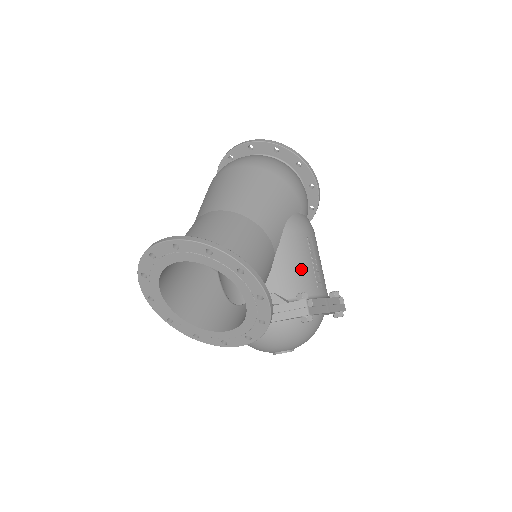
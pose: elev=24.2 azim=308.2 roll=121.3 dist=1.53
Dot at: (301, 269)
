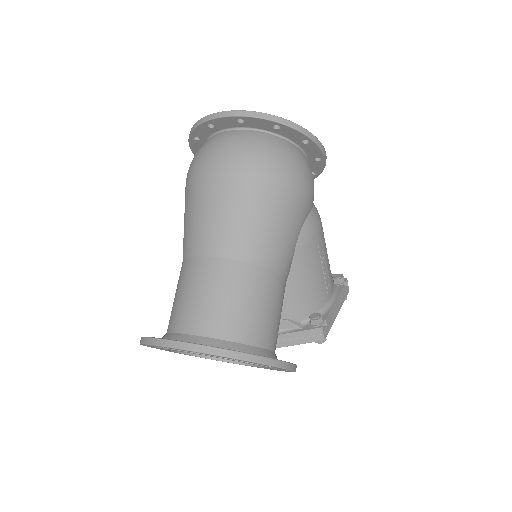
Dot at: (313, 286)
